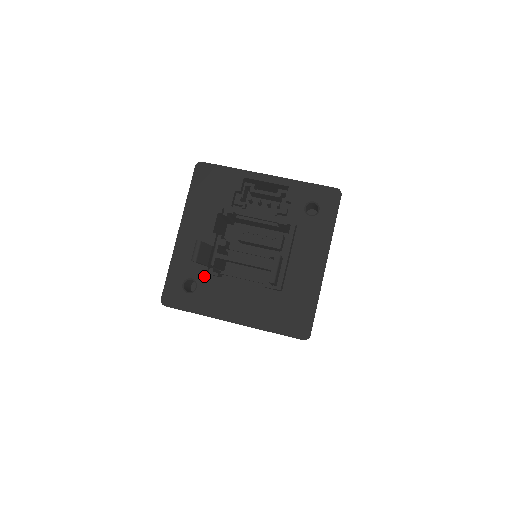
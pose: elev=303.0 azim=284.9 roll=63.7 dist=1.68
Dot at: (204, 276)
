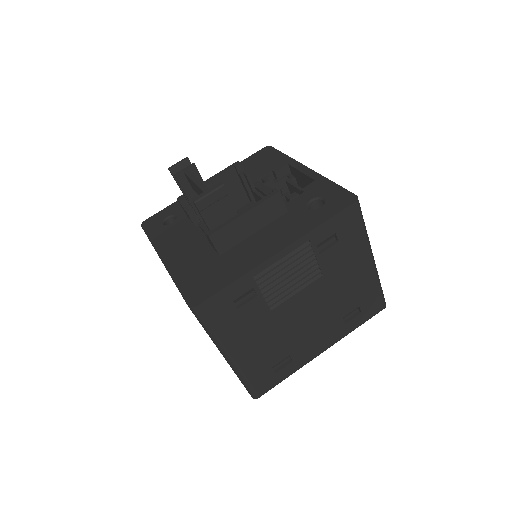
Dot at: (185, 218)
